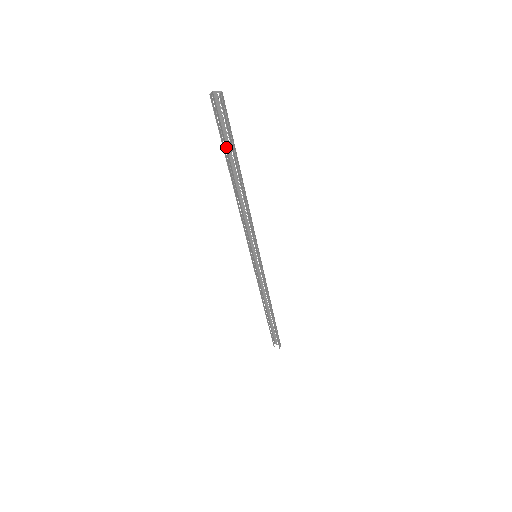
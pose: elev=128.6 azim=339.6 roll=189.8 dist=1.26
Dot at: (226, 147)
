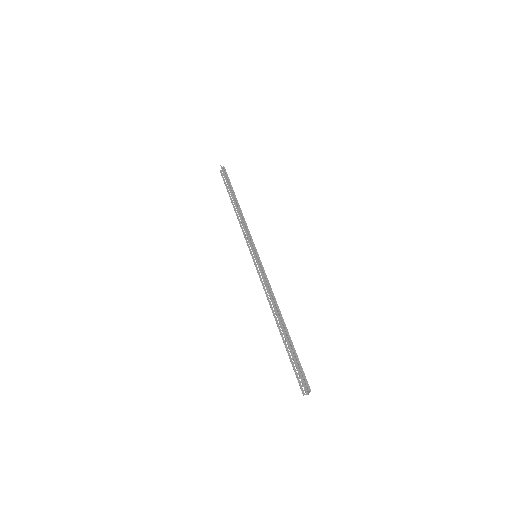
Dot at: occluded
